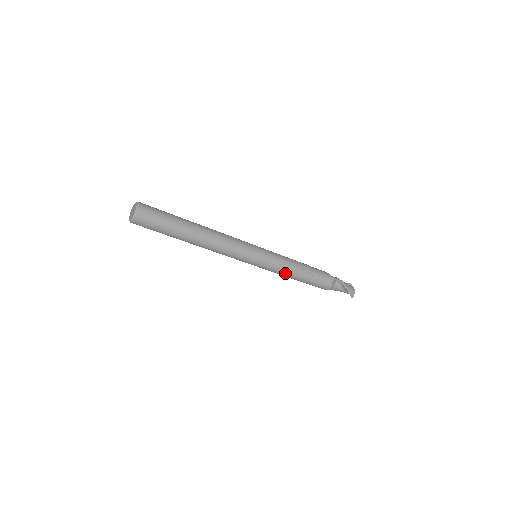
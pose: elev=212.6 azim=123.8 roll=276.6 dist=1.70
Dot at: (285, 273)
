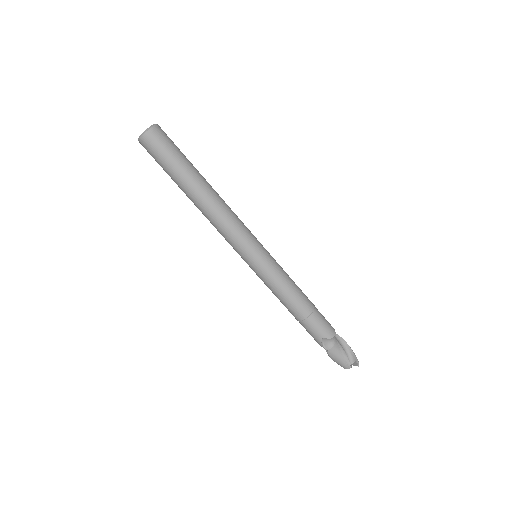
Dot at: (290, 284)
